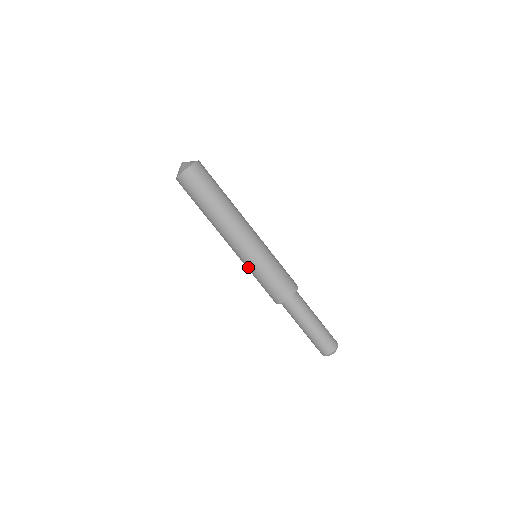
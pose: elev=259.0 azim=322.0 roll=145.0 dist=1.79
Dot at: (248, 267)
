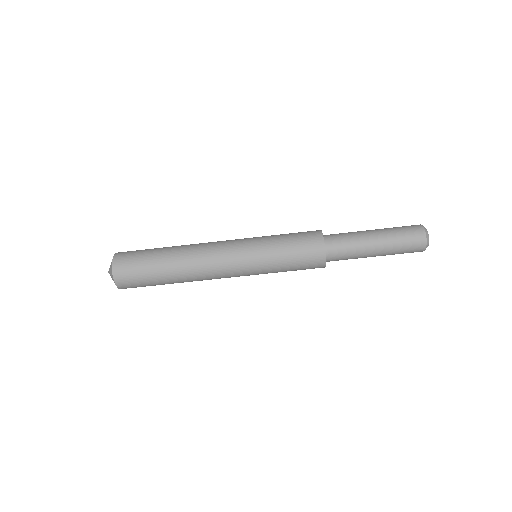
Dot at: occluded
